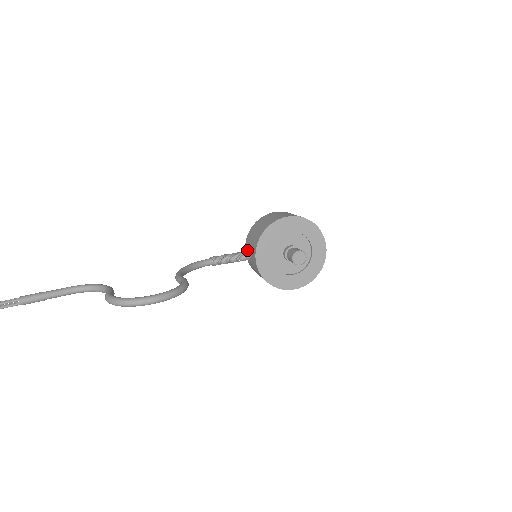
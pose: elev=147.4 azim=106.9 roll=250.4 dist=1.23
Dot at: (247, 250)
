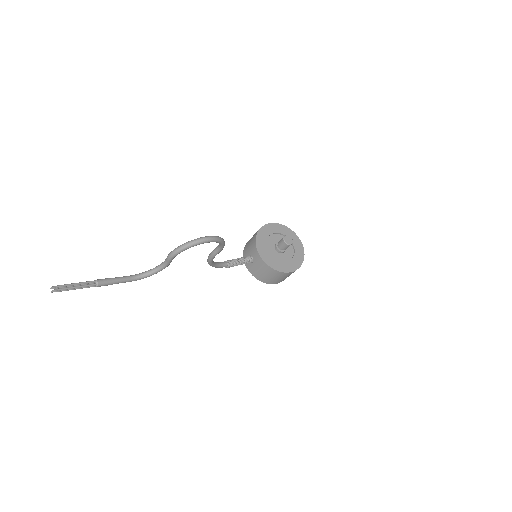
Dot at: occluded
